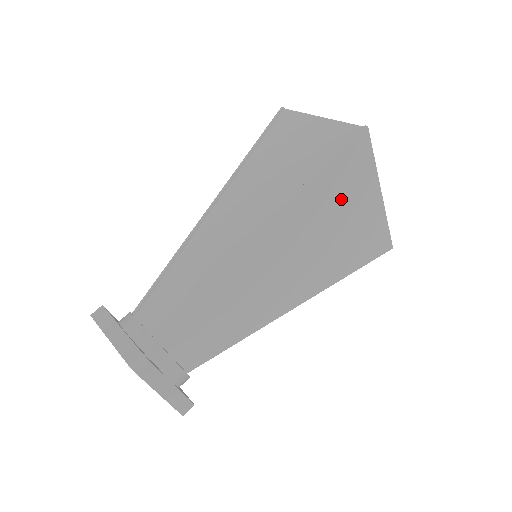
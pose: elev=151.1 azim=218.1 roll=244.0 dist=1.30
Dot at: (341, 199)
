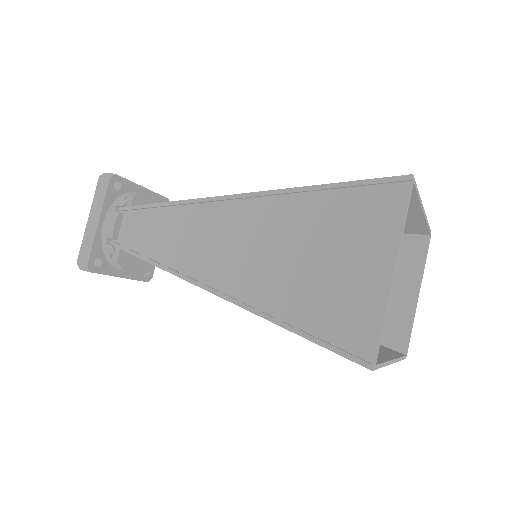
Dot at: occluded
